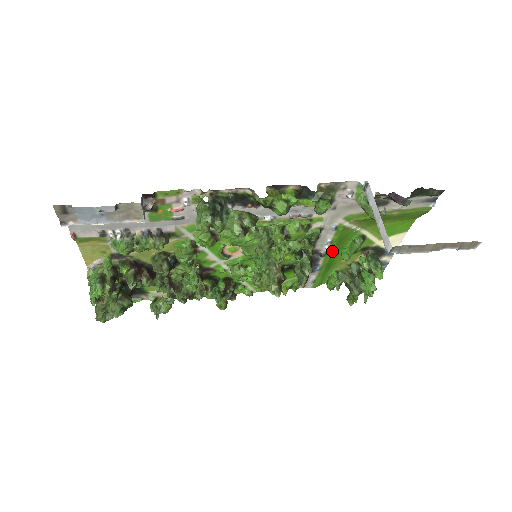
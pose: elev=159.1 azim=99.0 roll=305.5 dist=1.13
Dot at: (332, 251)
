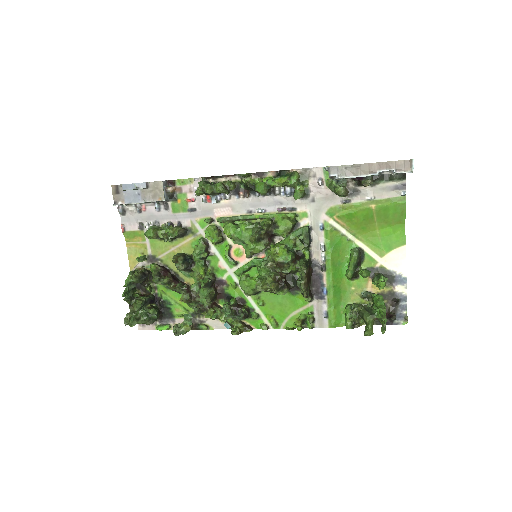
Dot at: (331, 263)
